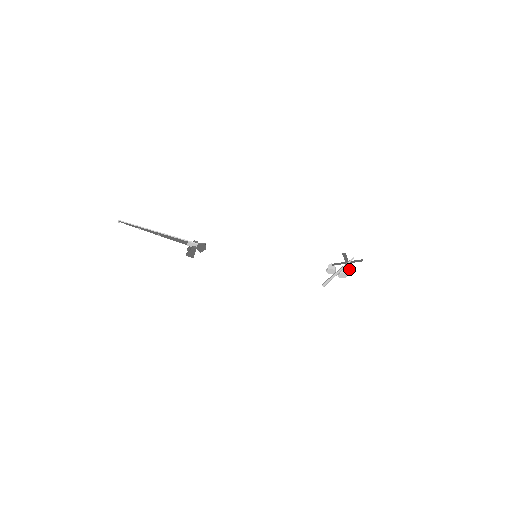
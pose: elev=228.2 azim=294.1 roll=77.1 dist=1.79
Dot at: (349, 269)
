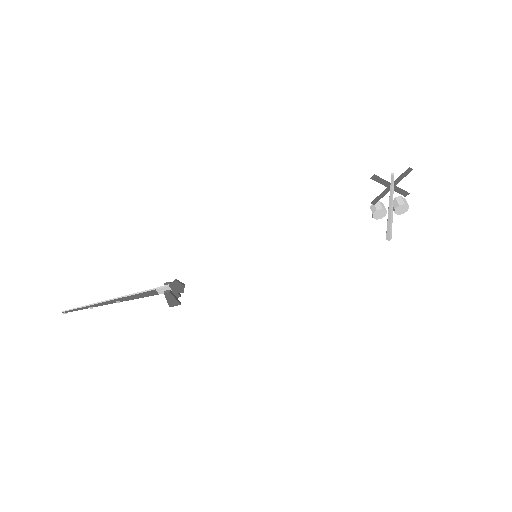
Dot at: (404, 194)
